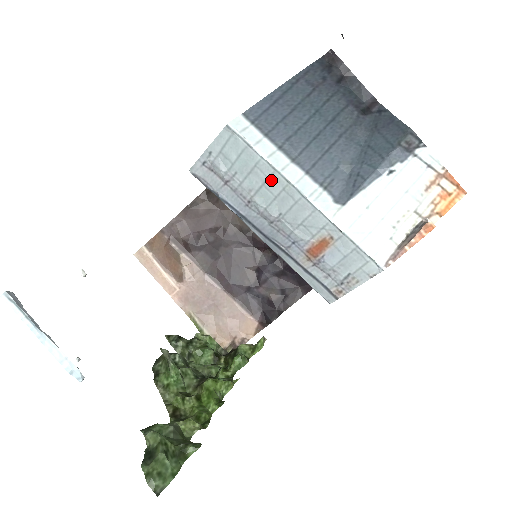
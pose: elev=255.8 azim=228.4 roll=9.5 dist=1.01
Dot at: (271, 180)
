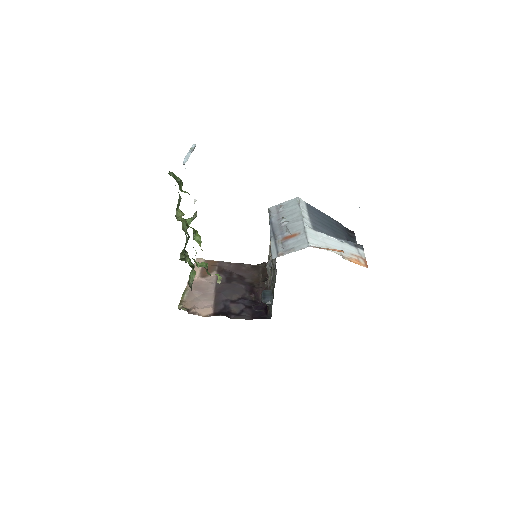
Dot at: (296, 213)
